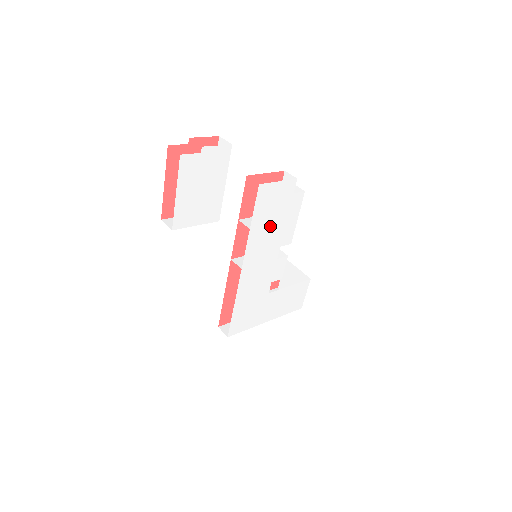
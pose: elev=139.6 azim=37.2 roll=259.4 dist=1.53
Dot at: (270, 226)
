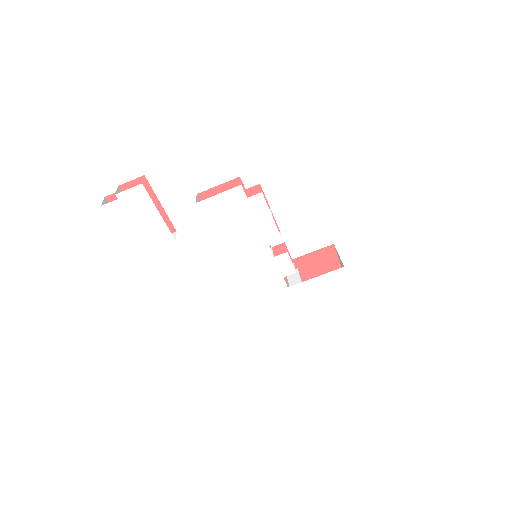
Dot at: (240, 232)
